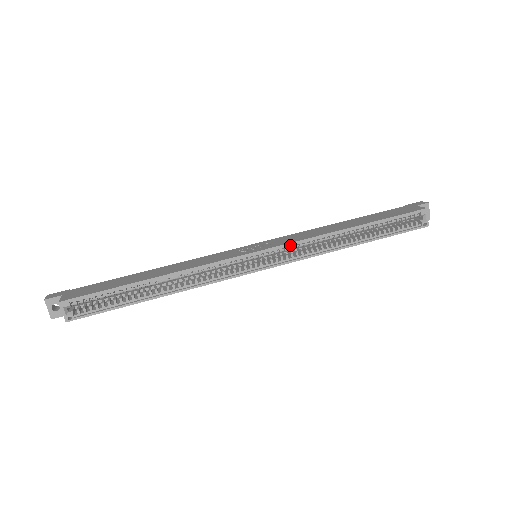
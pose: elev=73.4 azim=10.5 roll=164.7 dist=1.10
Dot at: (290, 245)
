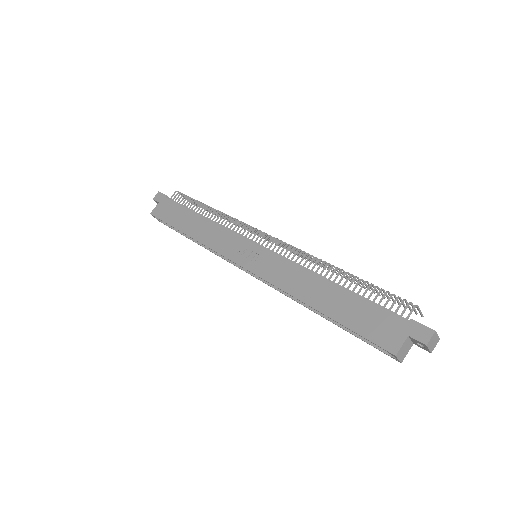
Dot at: (264, 278)
